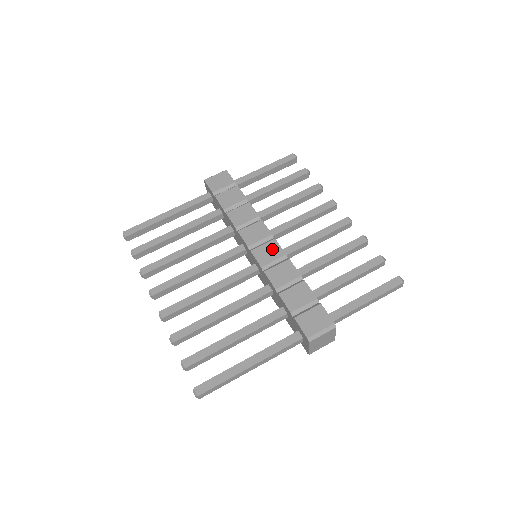
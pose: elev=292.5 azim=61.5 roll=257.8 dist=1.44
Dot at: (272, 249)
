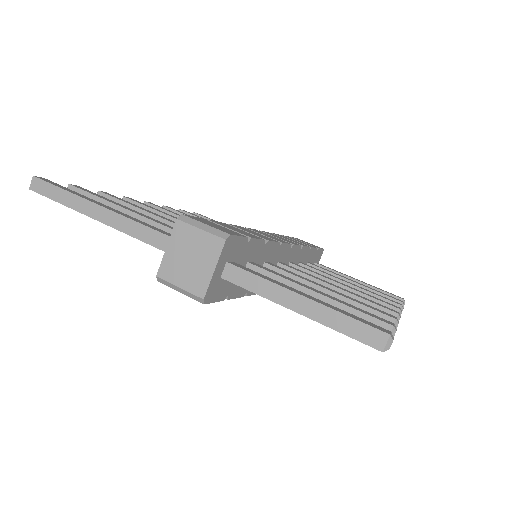
Dot at: (276, 238)
